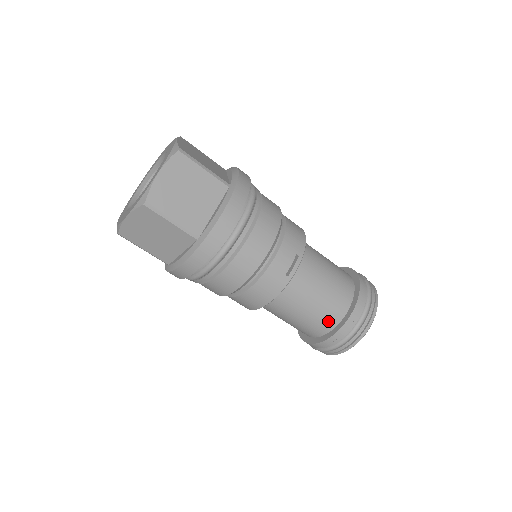
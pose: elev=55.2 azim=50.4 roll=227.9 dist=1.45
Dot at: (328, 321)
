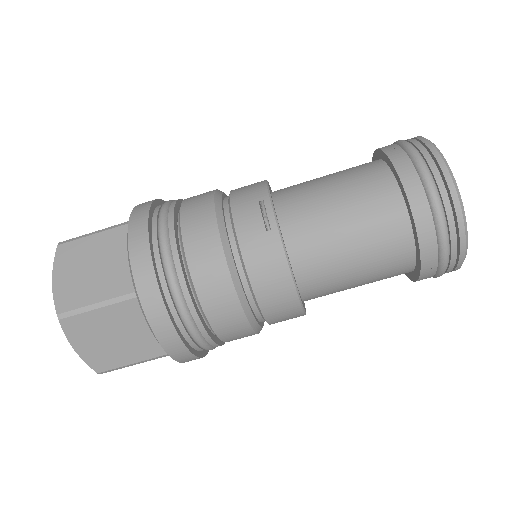
Dot at: (391, 223)
